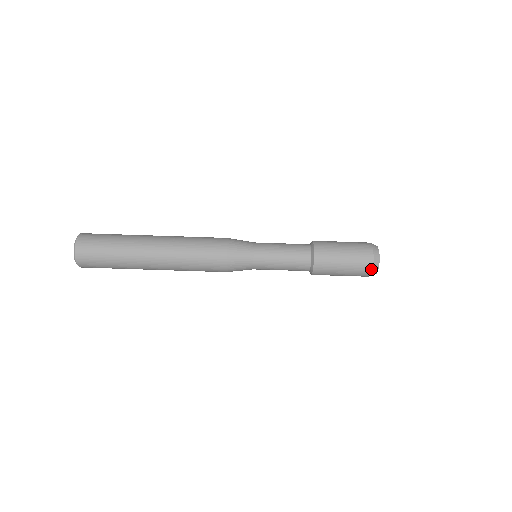
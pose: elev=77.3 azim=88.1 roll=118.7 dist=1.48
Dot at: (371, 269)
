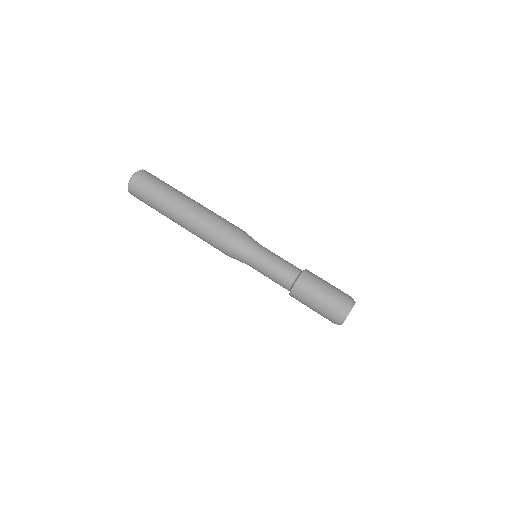
Dot at: (344, 307)
